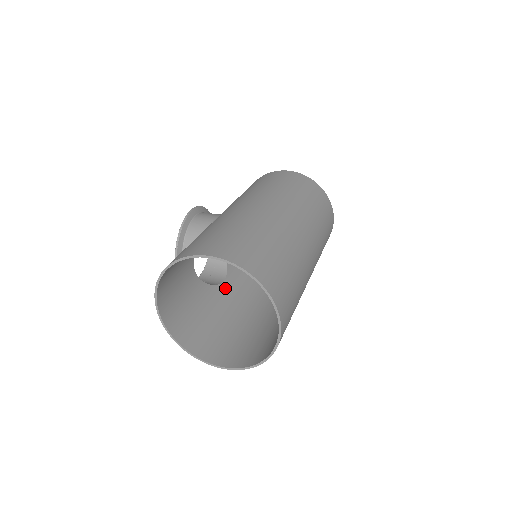
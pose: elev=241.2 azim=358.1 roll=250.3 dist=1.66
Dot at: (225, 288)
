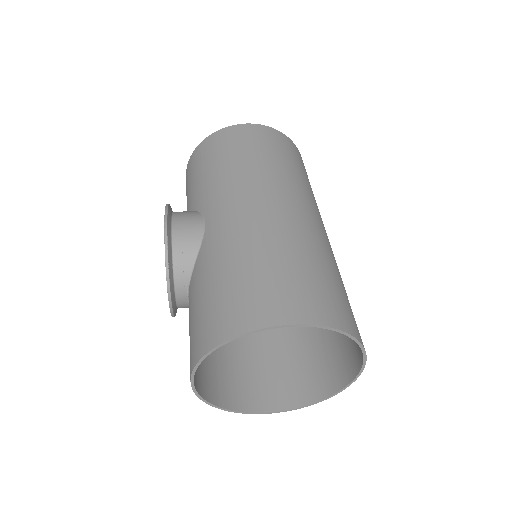
Dot at: occluded
